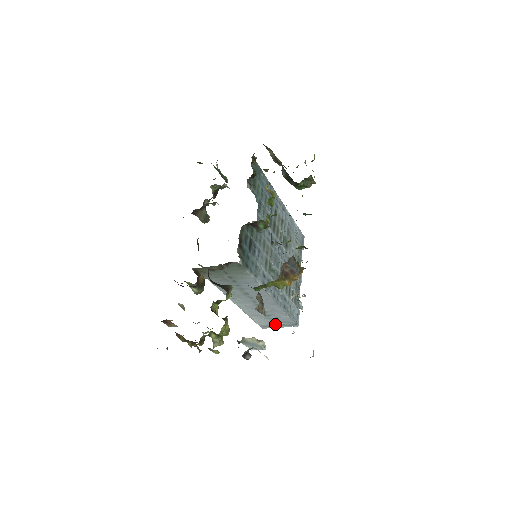
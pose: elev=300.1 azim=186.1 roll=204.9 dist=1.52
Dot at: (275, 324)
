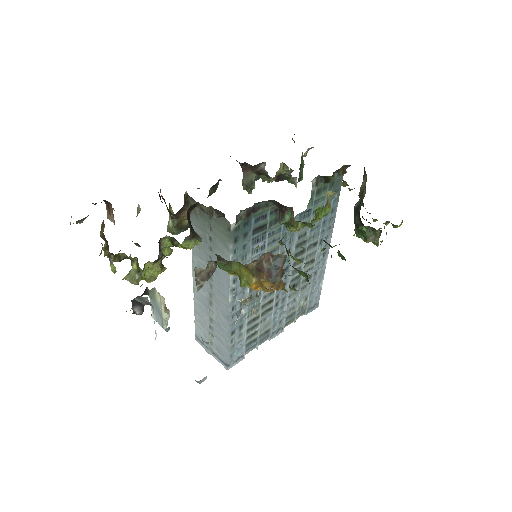
Dot at: (210, 345)
